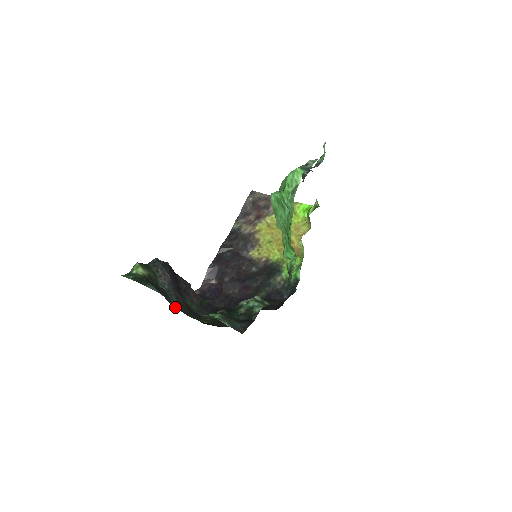
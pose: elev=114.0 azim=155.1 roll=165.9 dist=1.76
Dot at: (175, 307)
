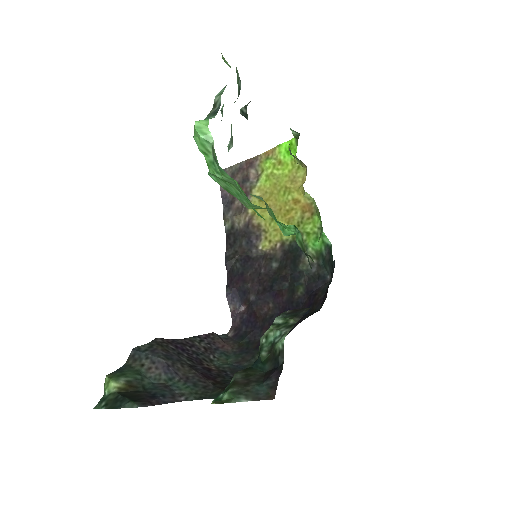
Dot at: (185, 400)
